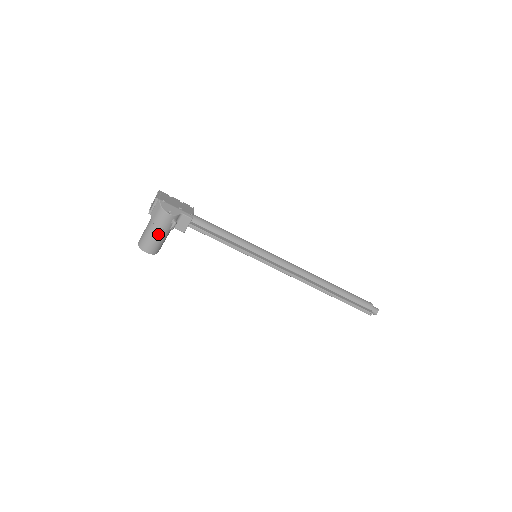
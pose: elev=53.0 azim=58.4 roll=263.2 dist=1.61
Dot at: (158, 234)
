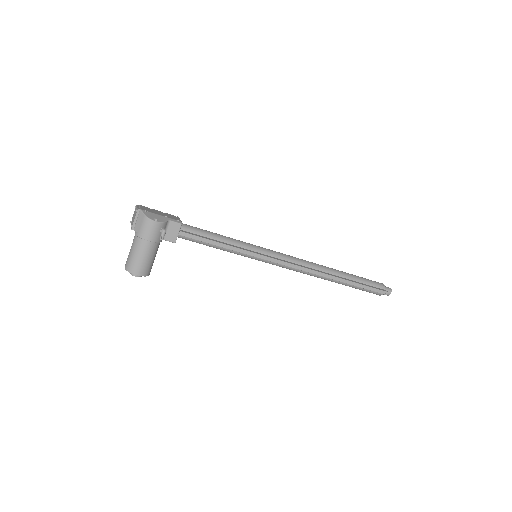
Dot at: (147, 249)
